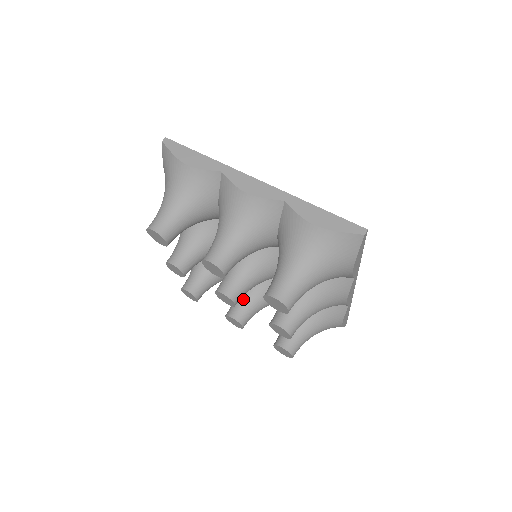
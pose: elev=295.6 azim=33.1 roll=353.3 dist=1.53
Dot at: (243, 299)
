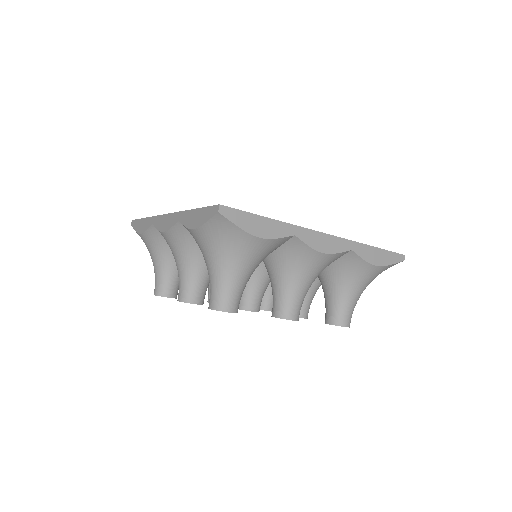
Dot at: occluded
